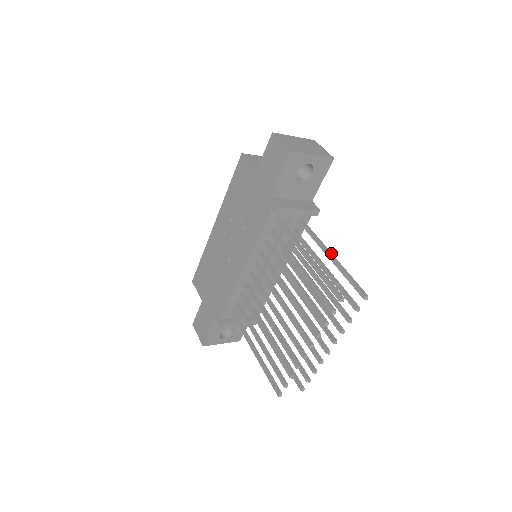
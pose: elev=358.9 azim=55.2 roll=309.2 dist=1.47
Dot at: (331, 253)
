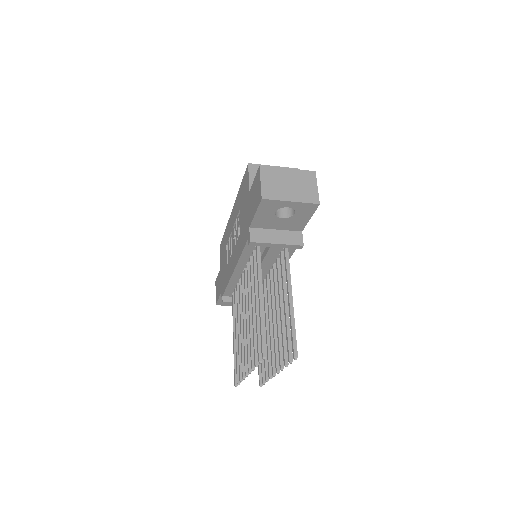
Dot at: (292, 297)
